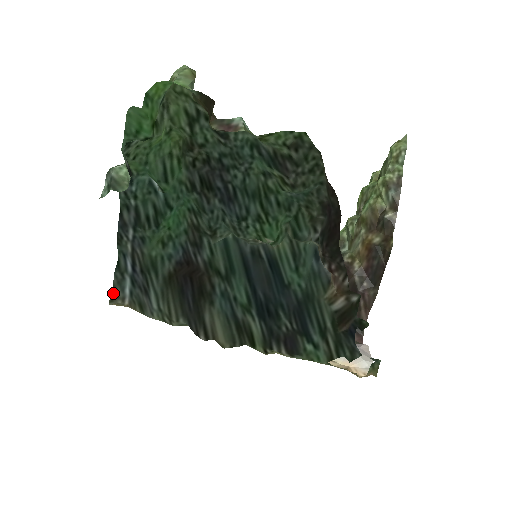
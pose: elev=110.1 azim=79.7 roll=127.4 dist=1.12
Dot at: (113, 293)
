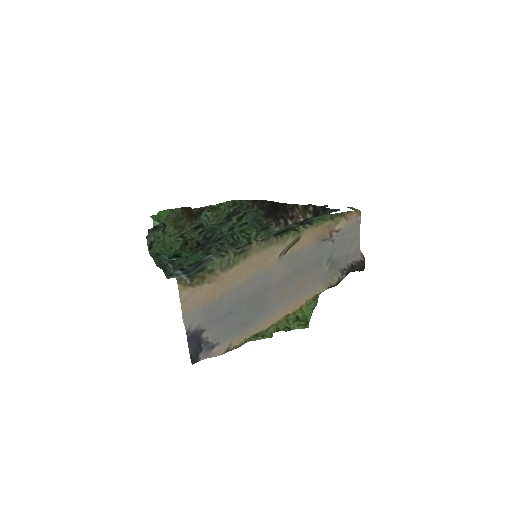
Dot at: (175, 277)
